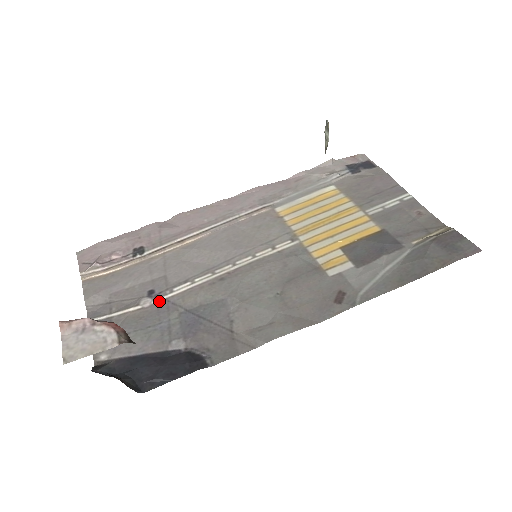
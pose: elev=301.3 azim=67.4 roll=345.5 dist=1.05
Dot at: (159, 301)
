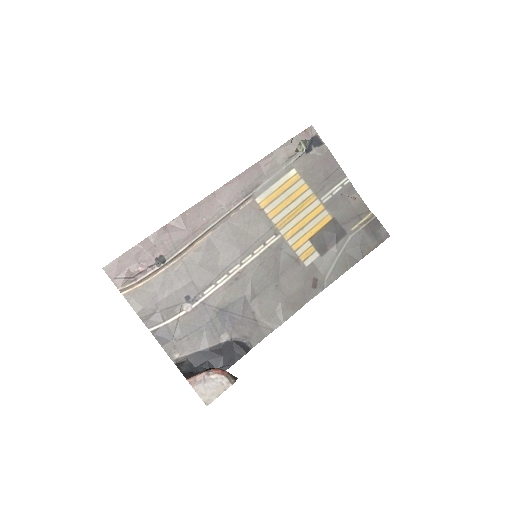
Dot at: (197, 305)
